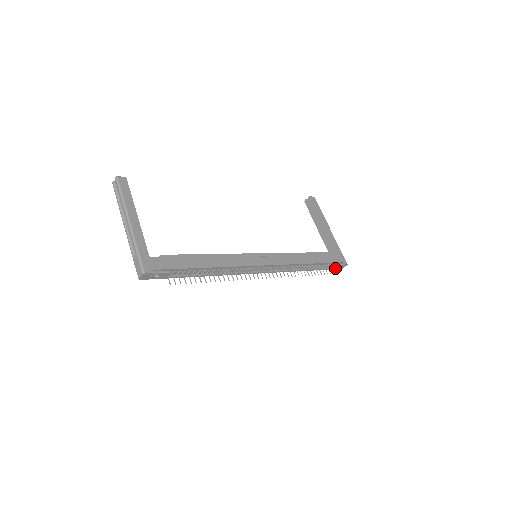
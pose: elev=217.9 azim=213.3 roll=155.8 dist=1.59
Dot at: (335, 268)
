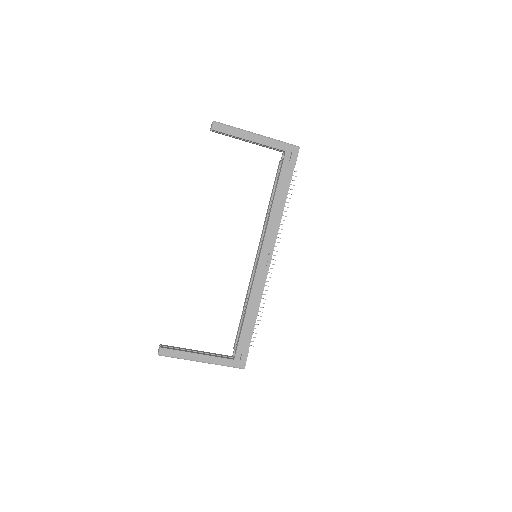
Dot at: occluded
